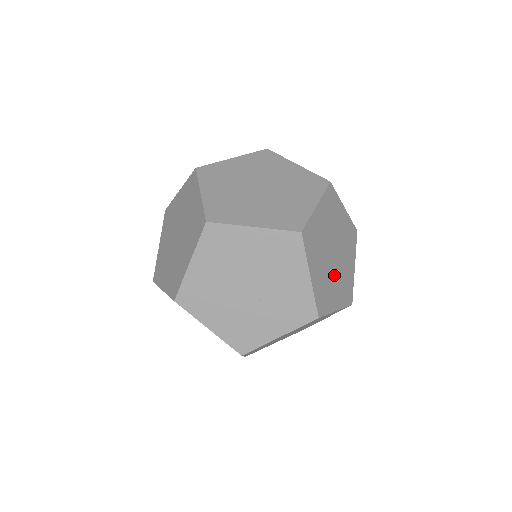
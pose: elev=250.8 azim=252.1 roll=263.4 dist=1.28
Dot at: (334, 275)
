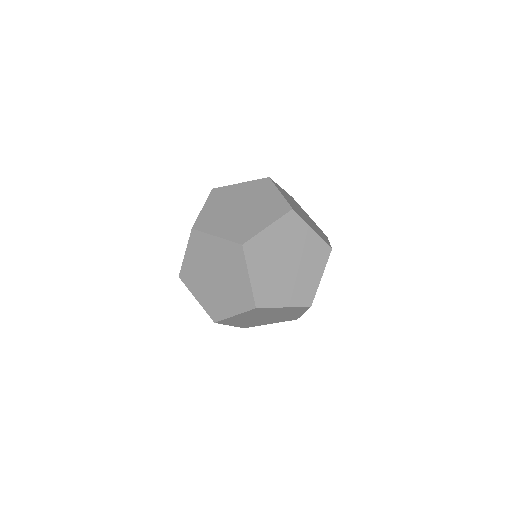
Dot at: occluded
